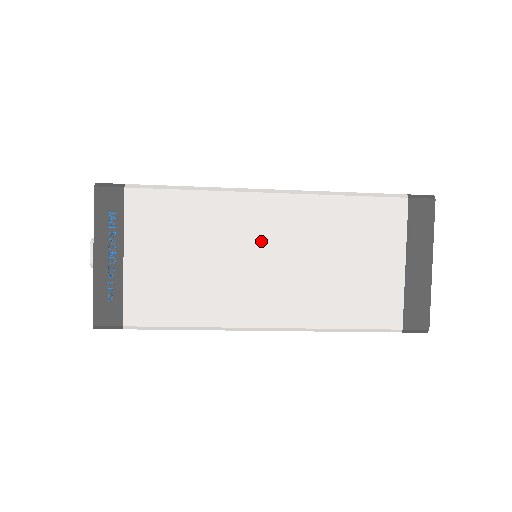
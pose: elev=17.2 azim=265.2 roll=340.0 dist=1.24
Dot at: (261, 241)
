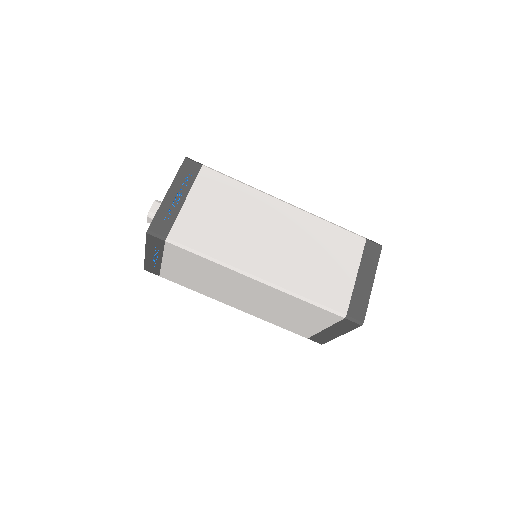
Dot at: (272, 226)
